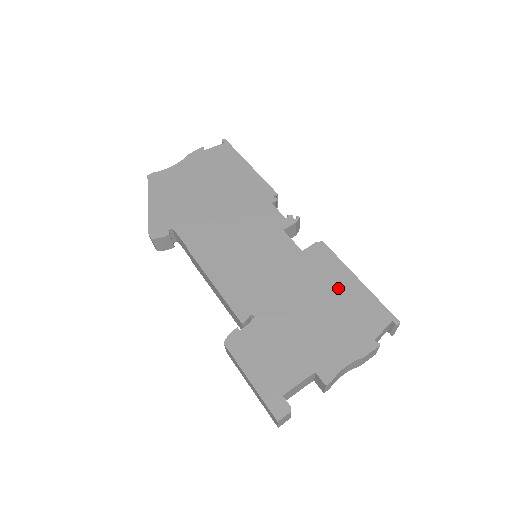
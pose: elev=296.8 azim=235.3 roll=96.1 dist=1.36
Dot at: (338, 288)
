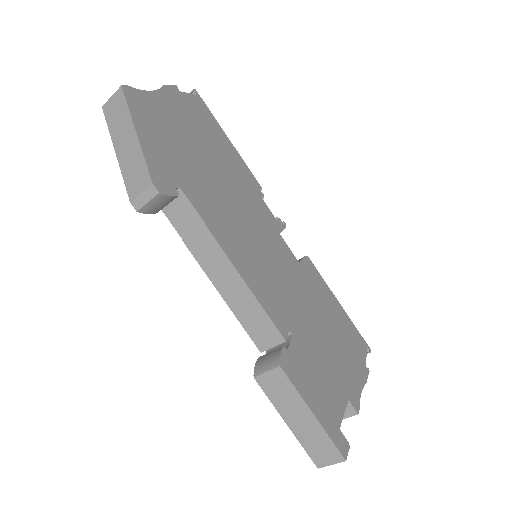
Dot at: (332, 310)
